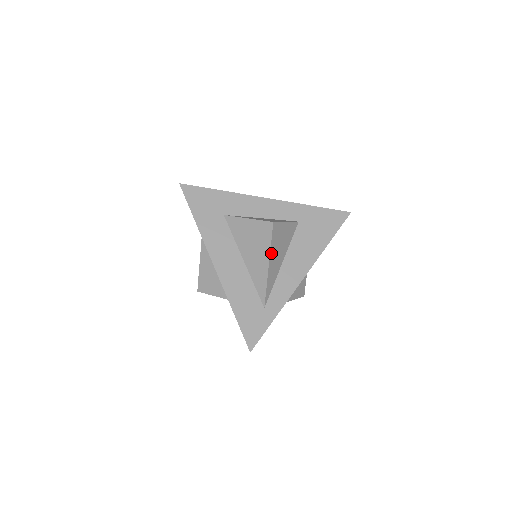
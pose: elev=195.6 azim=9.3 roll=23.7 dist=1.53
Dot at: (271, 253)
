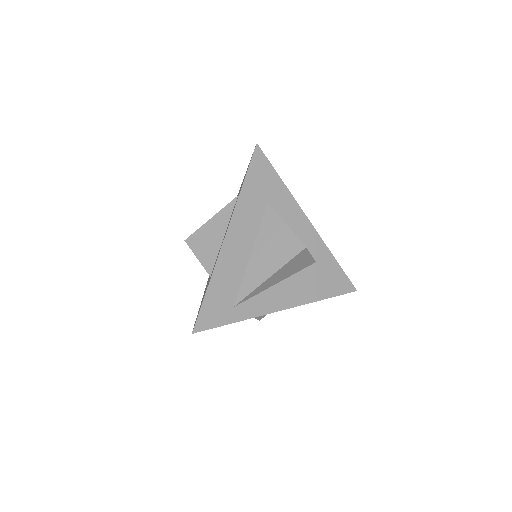
Dot at: (281, 269)
